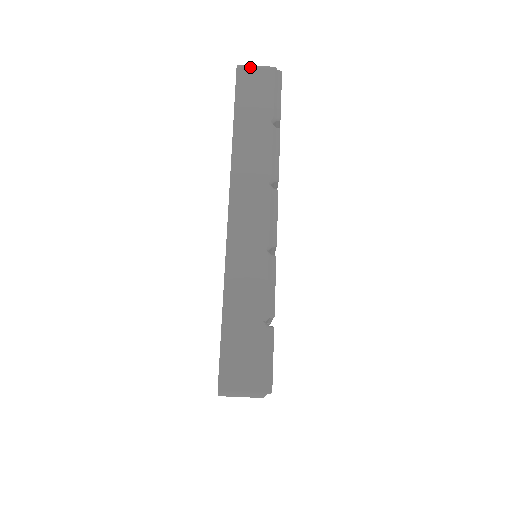
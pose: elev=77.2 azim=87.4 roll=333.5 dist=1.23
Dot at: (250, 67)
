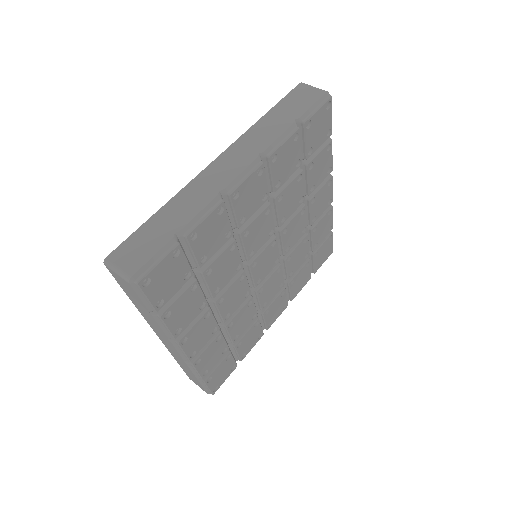
Dot at: (309, 86)
